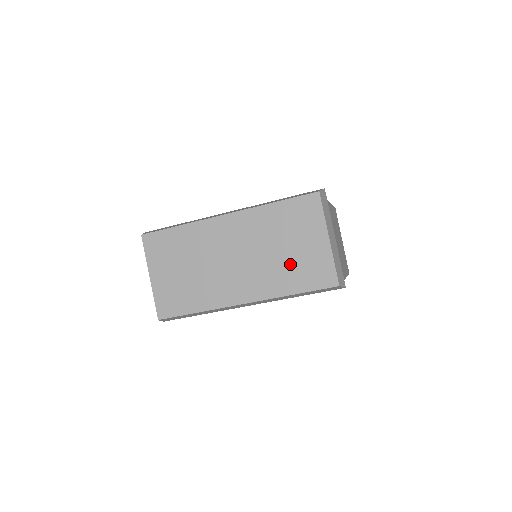
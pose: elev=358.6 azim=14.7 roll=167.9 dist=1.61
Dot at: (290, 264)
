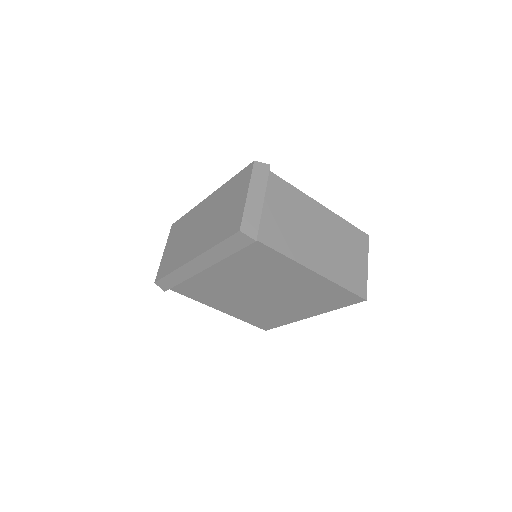
Dot at: (222, 222)
